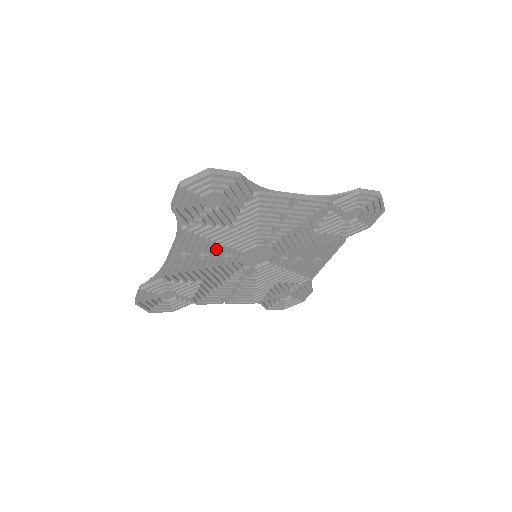
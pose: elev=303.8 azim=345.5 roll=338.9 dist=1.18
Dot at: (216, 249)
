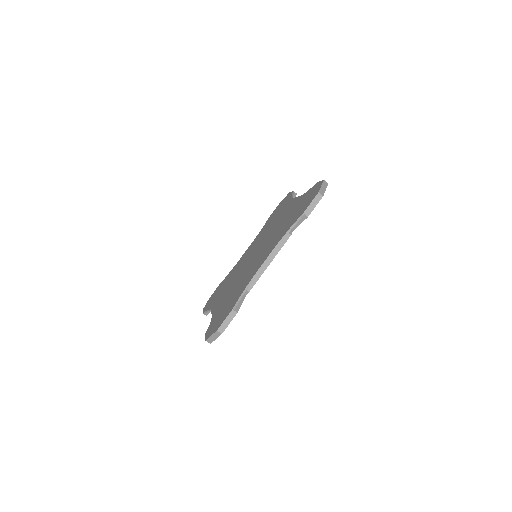
Dot at: occluded
